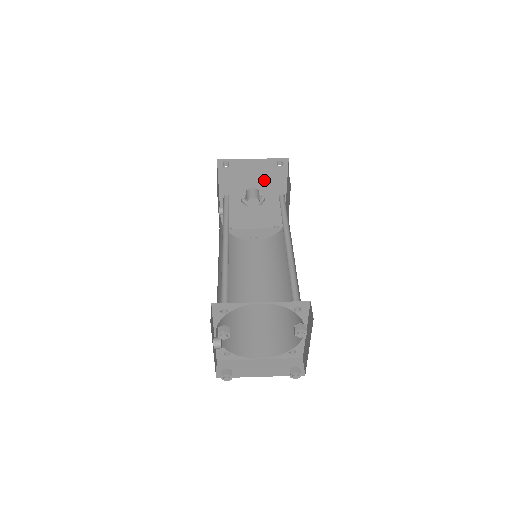
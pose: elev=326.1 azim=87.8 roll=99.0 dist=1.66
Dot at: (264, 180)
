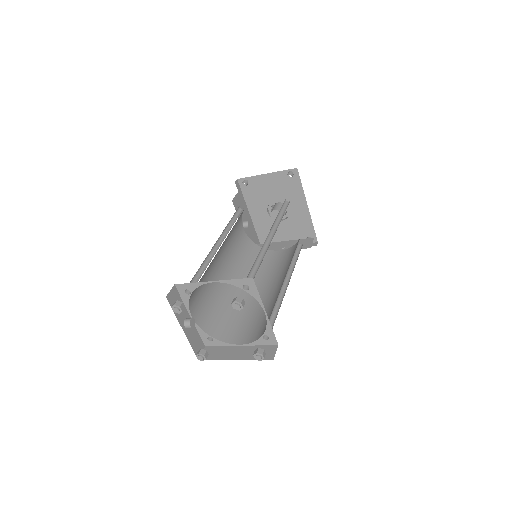
Dot at: (283, 192)
